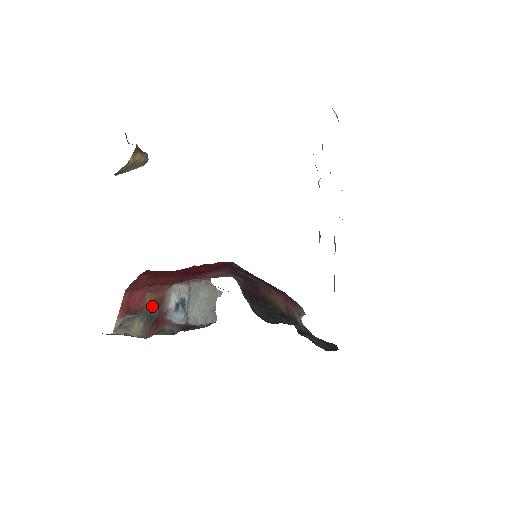
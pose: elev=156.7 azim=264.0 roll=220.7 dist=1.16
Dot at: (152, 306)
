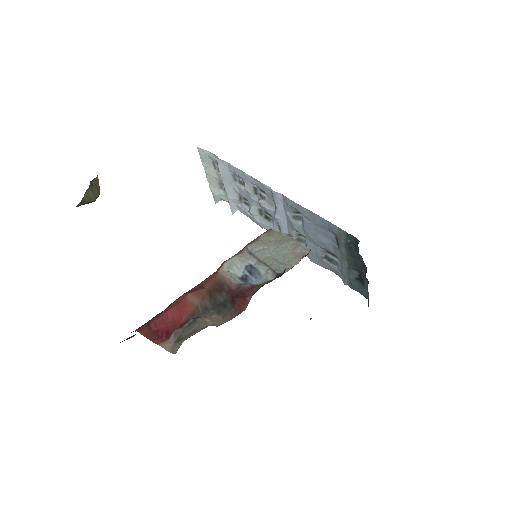
Dot at: (210, 297)
